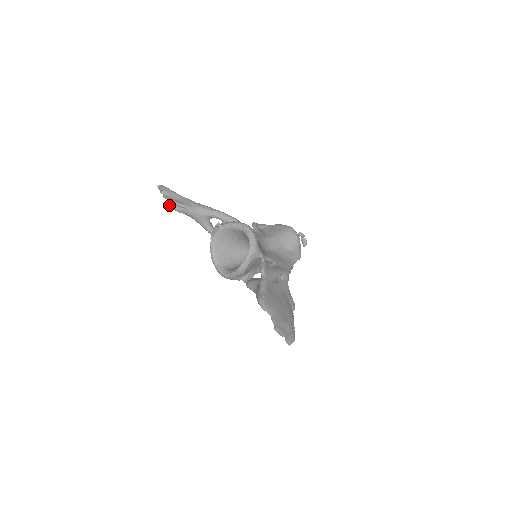
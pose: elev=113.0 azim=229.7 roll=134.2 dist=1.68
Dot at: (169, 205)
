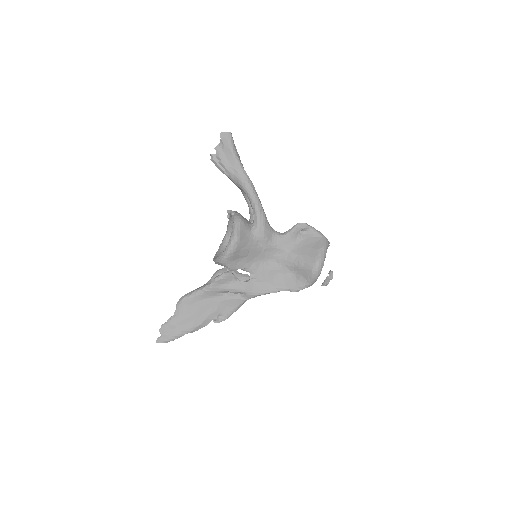
Dot at: (212, 160)
